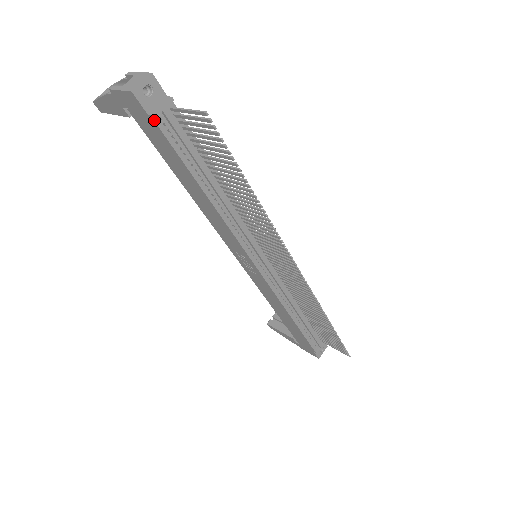
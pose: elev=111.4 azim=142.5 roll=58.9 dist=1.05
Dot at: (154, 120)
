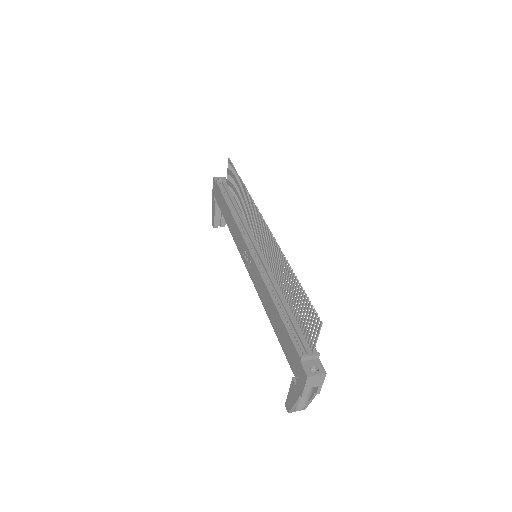
Dot at: (217, 183)
